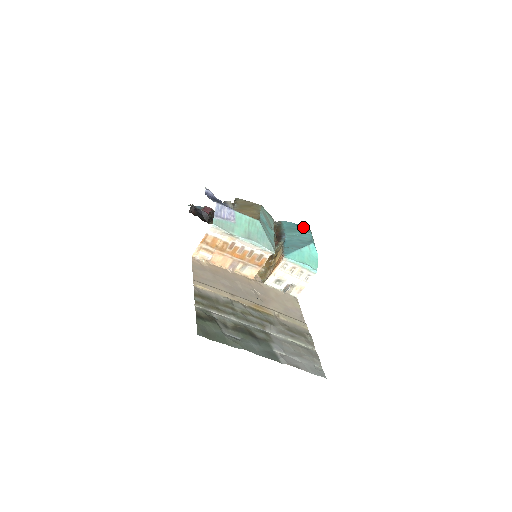
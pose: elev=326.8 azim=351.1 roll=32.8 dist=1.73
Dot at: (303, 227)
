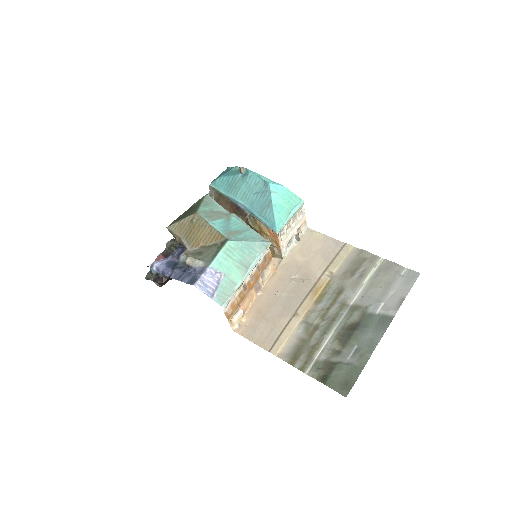
Dot at: (235, 172)
